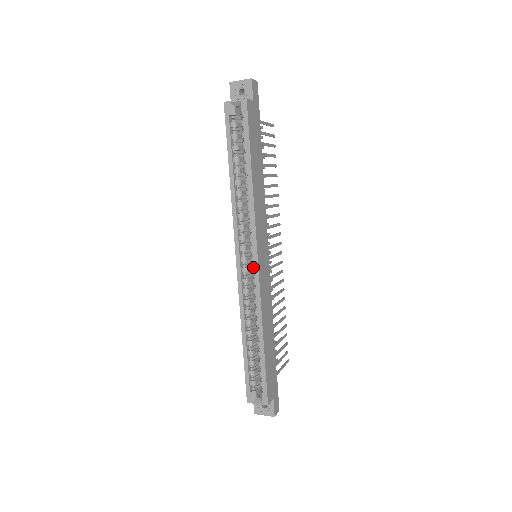
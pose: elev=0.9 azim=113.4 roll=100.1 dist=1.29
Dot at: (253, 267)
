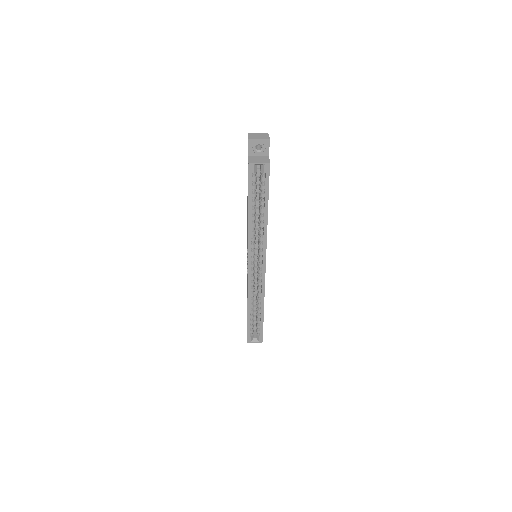
Dot at: (260, 270)
